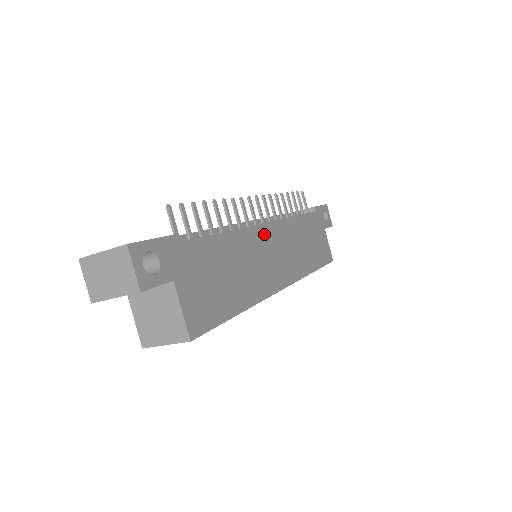
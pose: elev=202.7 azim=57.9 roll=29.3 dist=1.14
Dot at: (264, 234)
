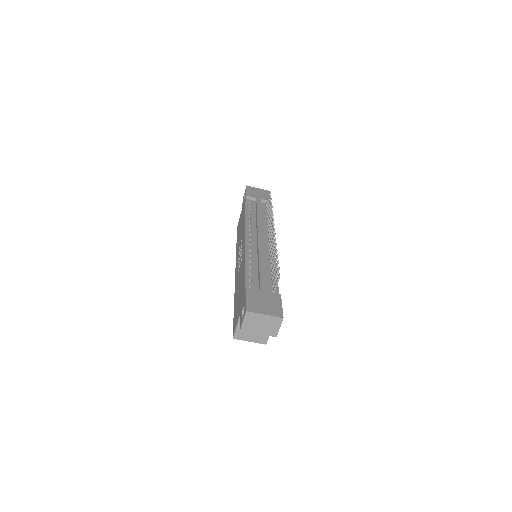
Dot at: occluded
